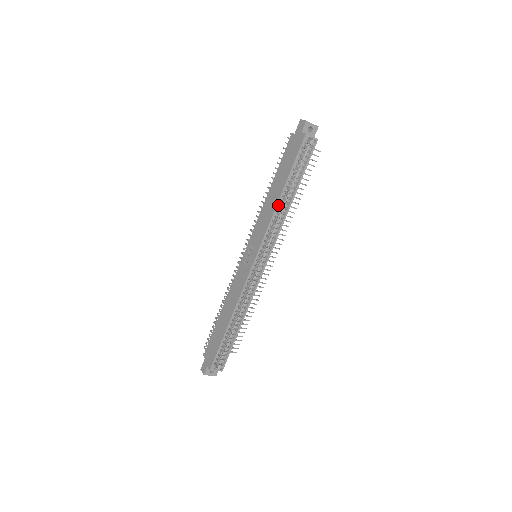
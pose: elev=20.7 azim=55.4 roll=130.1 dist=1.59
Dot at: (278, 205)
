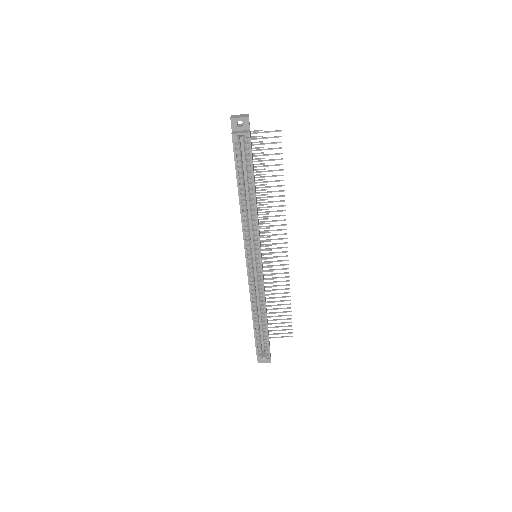
Dot at: (244, 209)
